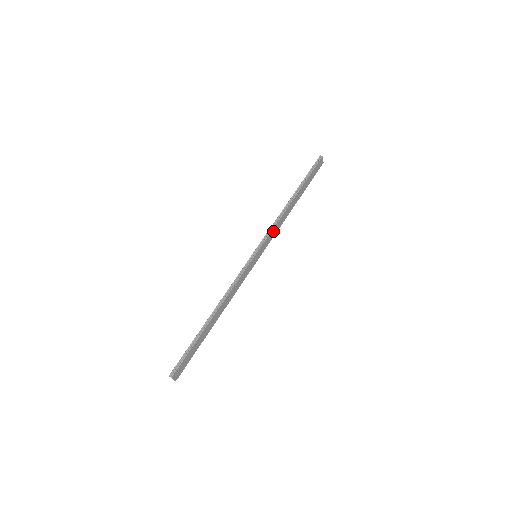
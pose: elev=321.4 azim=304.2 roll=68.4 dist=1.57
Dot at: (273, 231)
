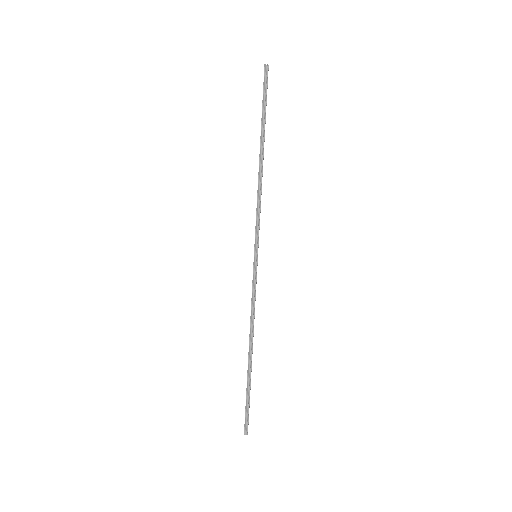
Dot at: occluded
